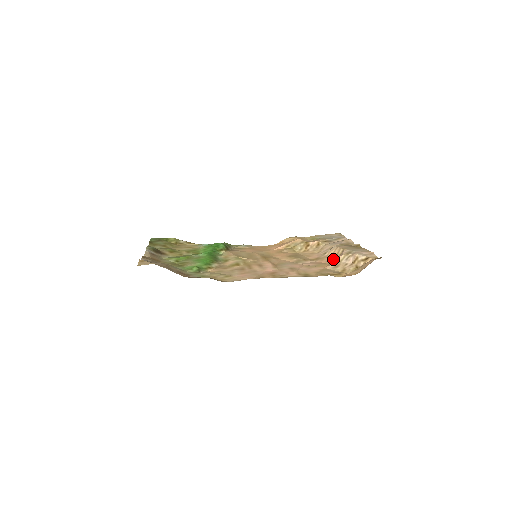
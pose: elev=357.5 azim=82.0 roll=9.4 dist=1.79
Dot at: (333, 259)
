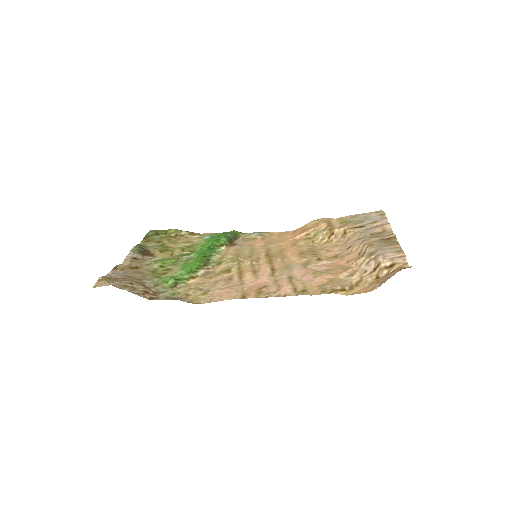
Dot at: (353, 260)
